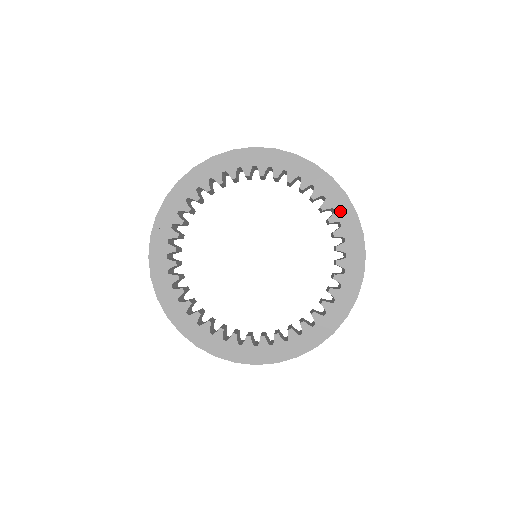
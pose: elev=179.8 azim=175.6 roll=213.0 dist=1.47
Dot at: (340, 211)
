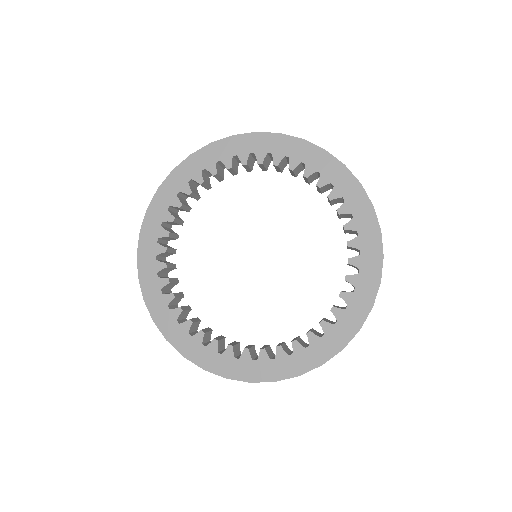
Dot at: (326, 171)
